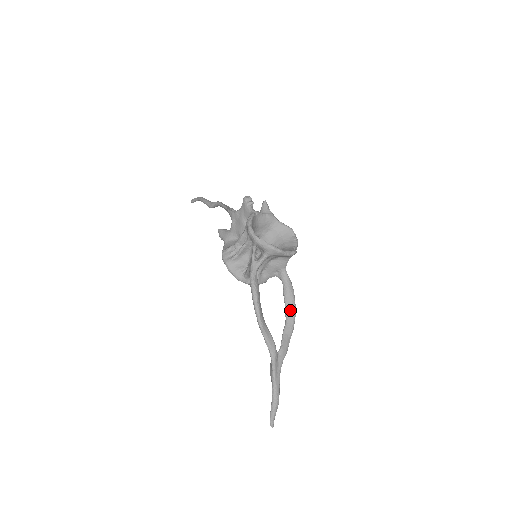
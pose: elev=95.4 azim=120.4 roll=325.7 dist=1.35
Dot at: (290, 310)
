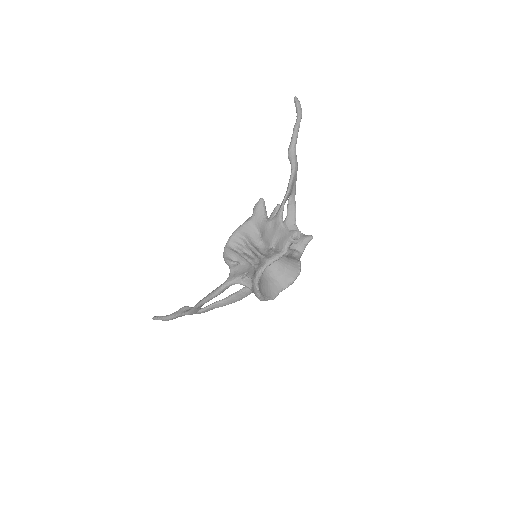
Dot at: (234, 299)
